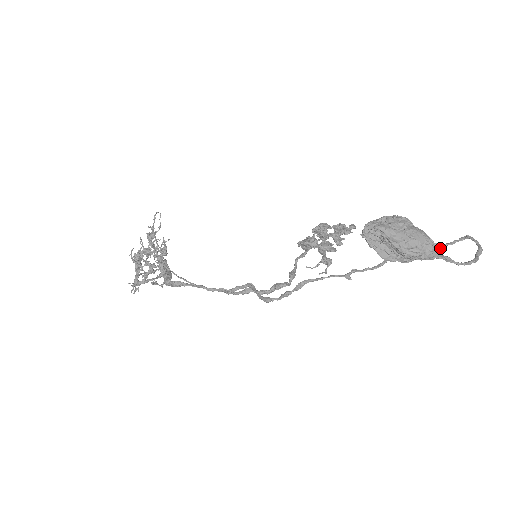
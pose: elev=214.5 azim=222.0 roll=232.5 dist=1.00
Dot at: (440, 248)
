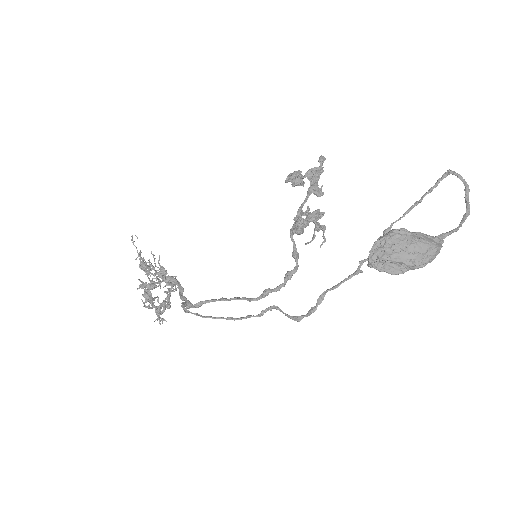
Dot at: (441, 240)
